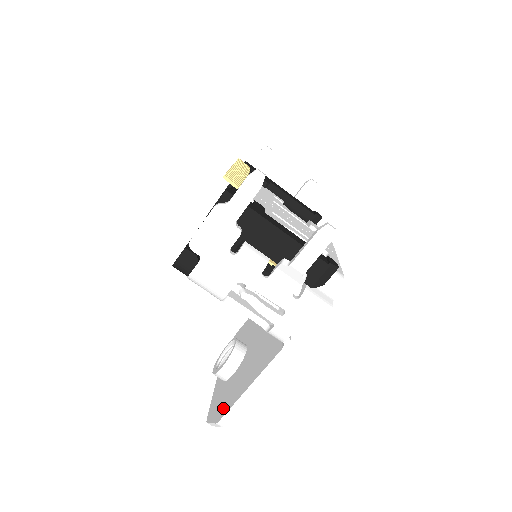
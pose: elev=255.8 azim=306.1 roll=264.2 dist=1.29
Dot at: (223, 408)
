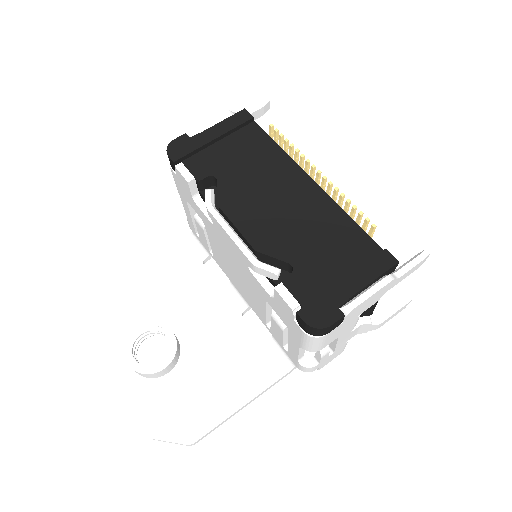
Dot at: (190, 425)
